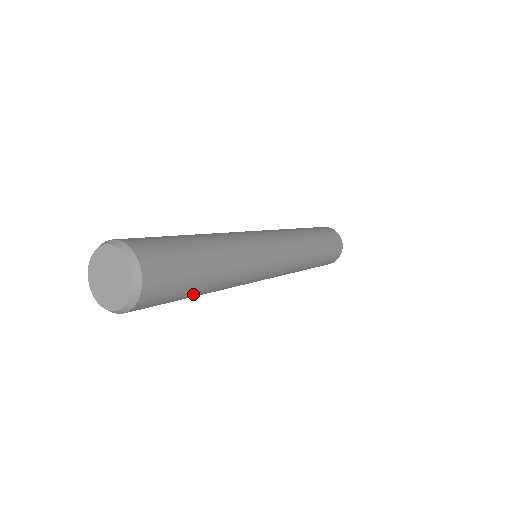
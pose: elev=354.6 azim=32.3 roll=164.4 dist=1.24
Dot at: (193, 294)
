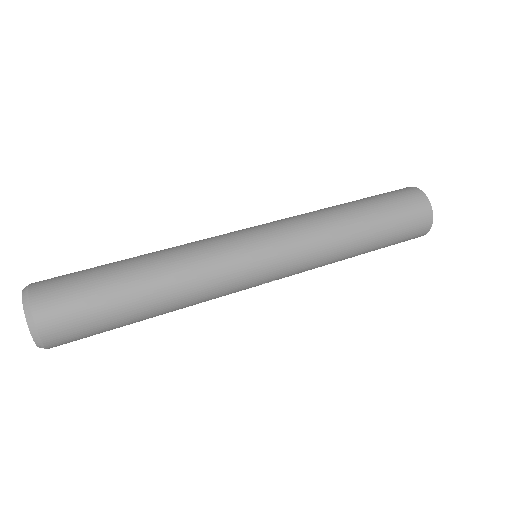
Dot at: (130, 321)
